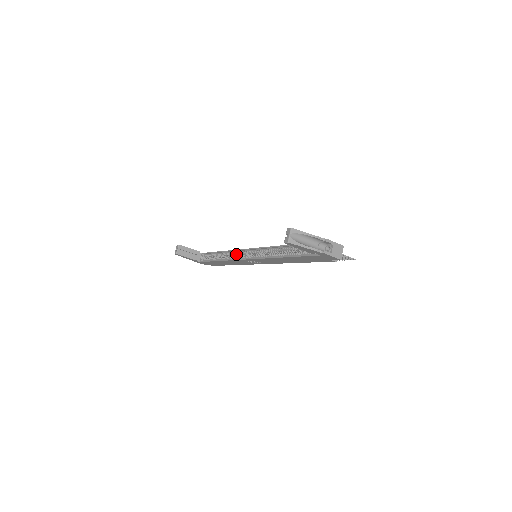
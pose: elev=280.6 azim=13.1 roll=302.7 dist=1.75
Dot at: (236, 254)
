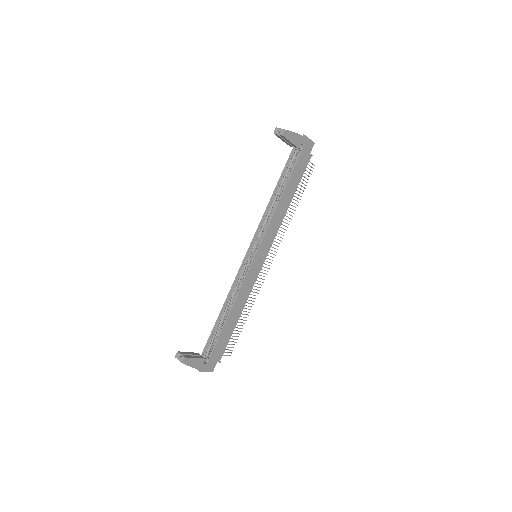
Dot at: (239, 281)
